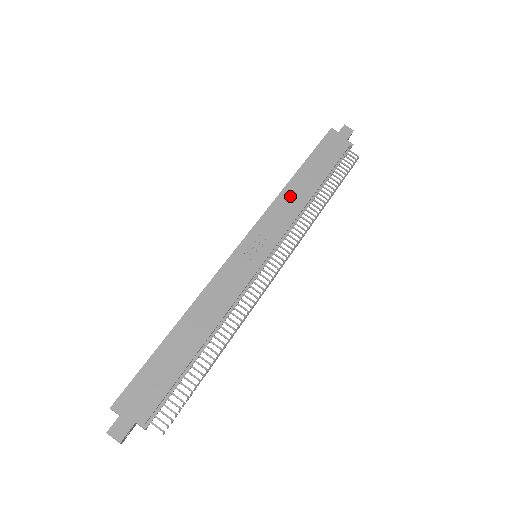
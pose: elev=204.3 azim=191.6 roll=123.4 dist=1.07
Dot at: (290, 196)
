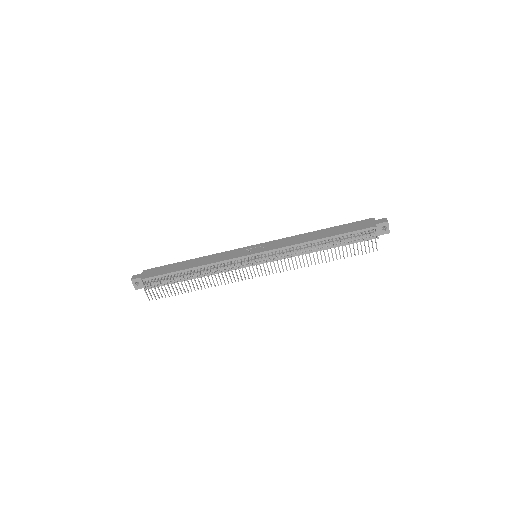
Dot at: (302, 237)
